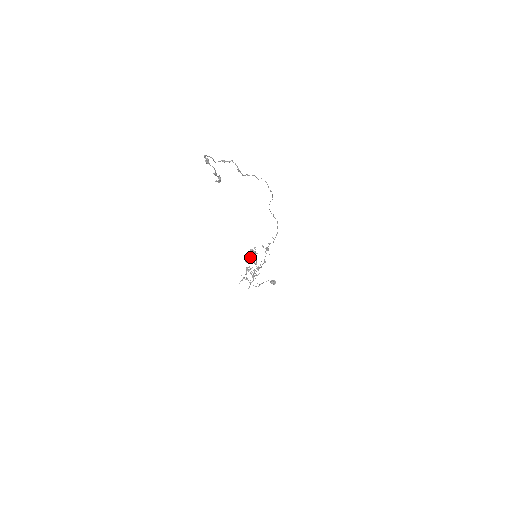
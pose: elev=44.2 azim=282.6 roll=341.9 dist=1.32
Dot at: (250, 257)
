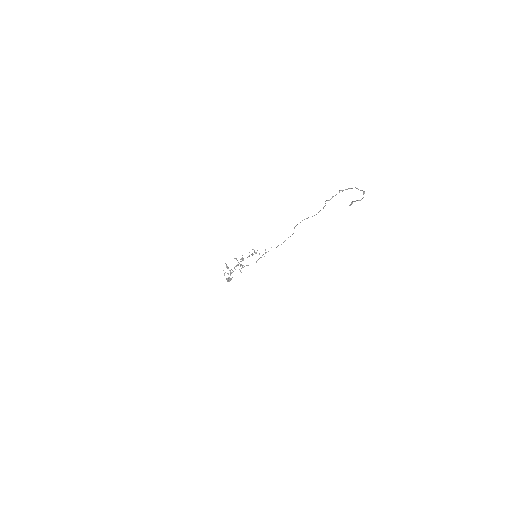
Dot at: (248, 256)
